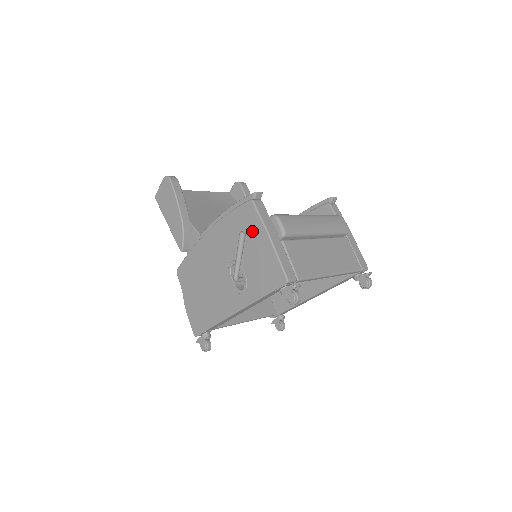
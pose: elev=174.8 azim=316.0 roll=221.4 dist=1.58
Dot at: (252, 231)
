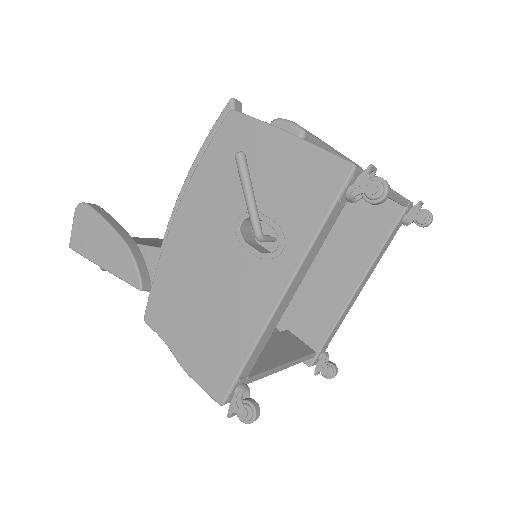
Dot at: (252, 149)
